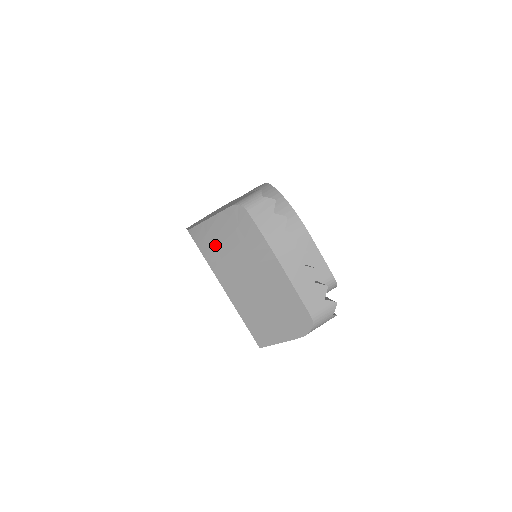
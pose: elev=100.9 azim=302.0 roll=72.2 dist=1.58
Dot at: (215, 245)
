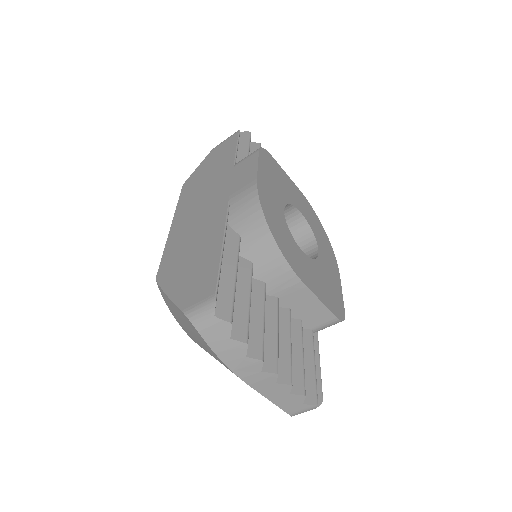
Dot at: (181, 323)
